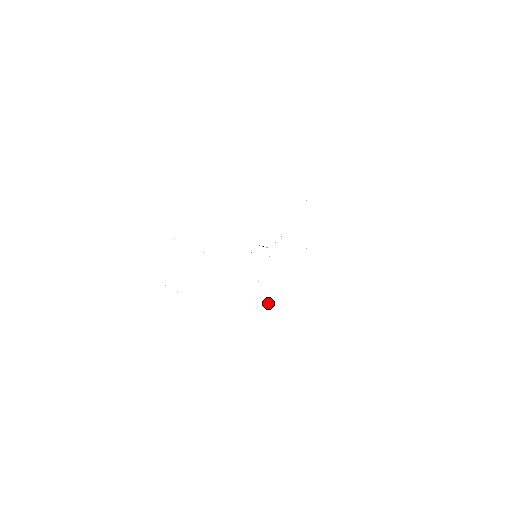
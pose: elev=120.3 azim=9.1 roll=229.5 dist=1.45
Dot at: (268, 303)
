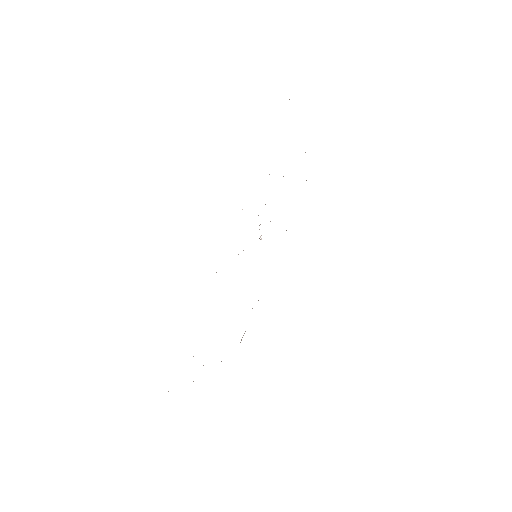
Dot at: (244, 333)
